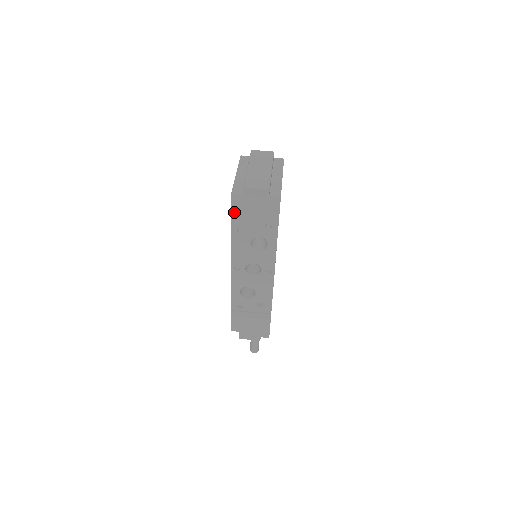
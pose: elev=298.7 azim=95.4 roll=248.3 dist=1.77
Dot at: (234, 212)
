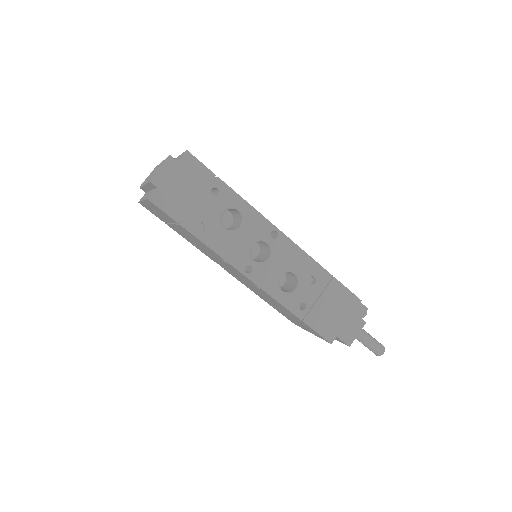
Dot at: (173, 215)
